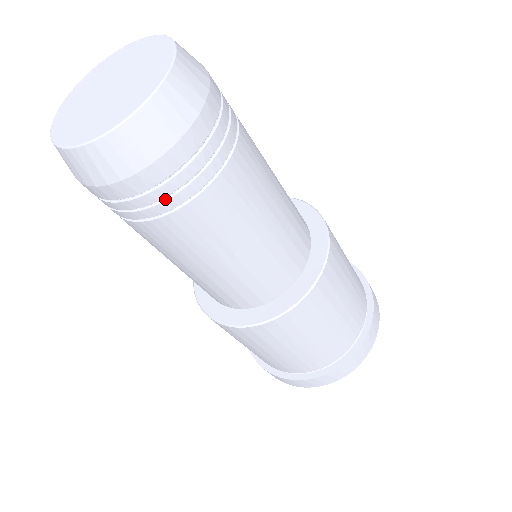
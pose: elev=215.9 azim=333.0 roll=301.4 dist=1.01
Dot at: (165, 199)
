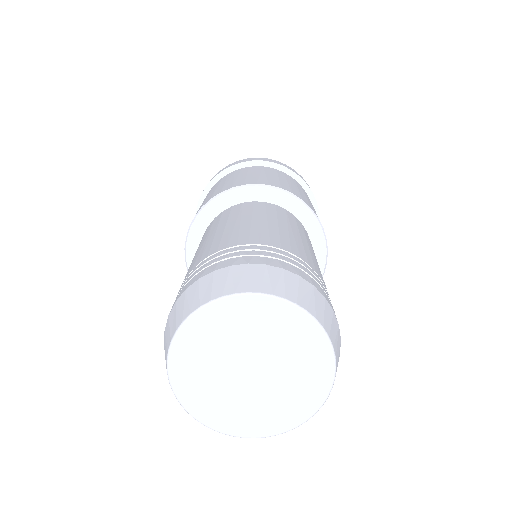
Dot at: occluded
